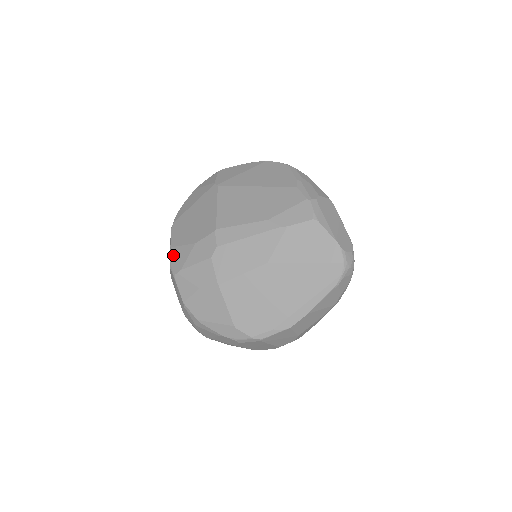
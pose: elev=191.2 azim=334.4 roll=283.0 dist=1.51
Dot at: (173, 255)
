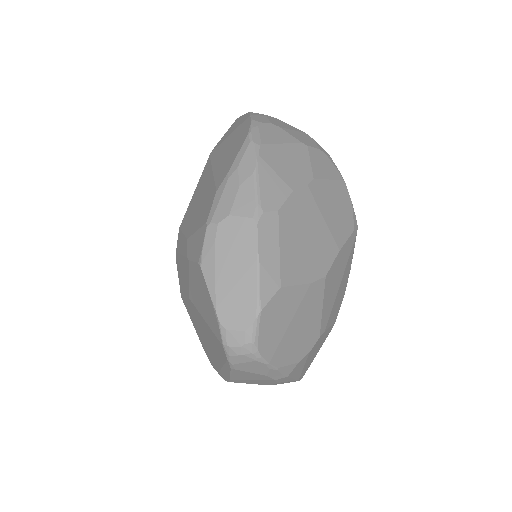
Dot at: occluded
